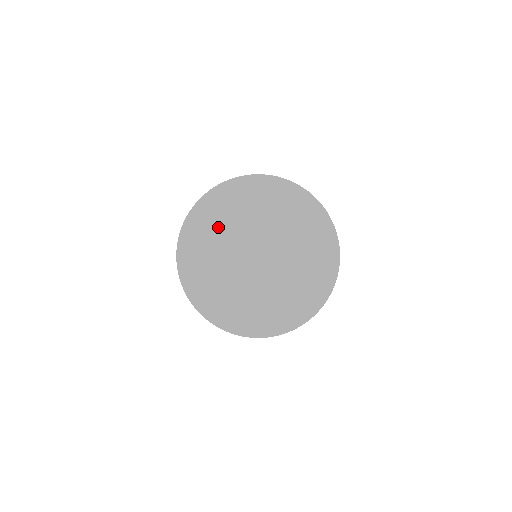
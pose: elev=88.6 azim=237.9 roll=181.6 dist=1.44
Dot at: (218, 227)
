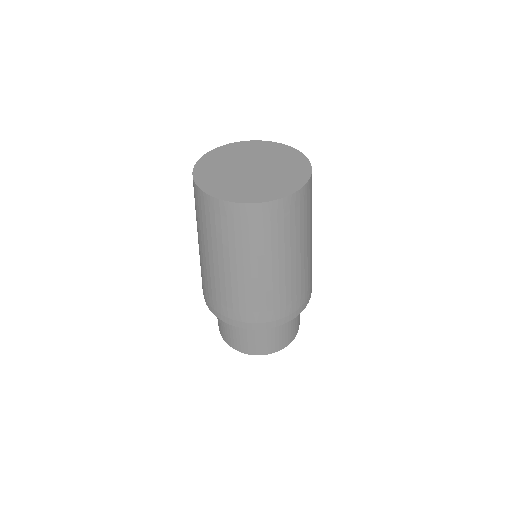
Dot at: (216, 171)
